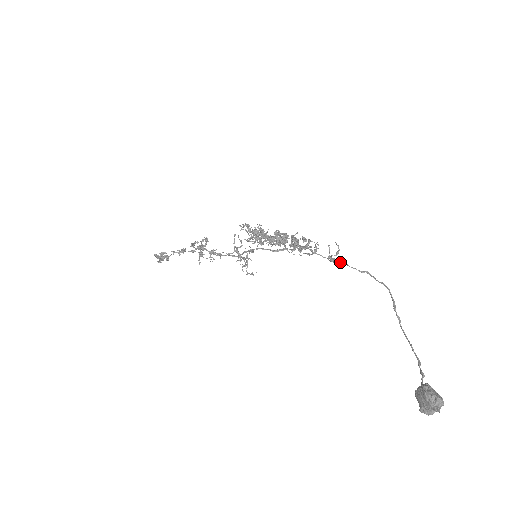
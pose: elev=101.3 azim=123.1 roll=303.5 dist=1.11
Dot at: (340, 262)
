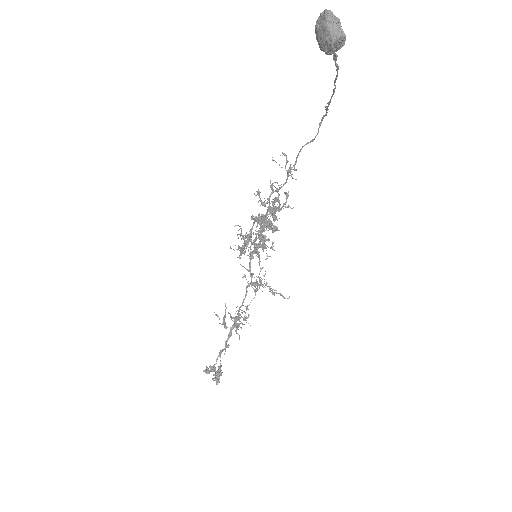
Dot at: occluded
